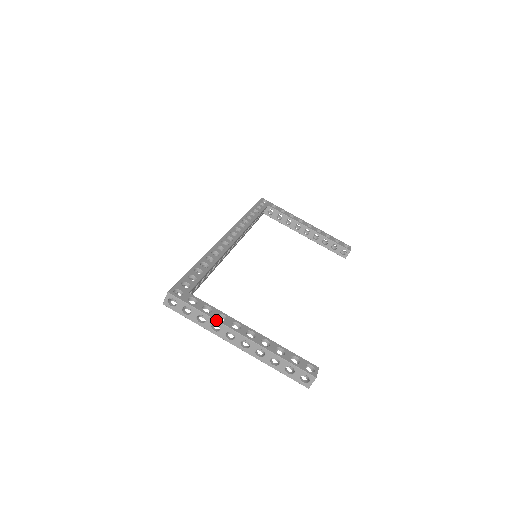
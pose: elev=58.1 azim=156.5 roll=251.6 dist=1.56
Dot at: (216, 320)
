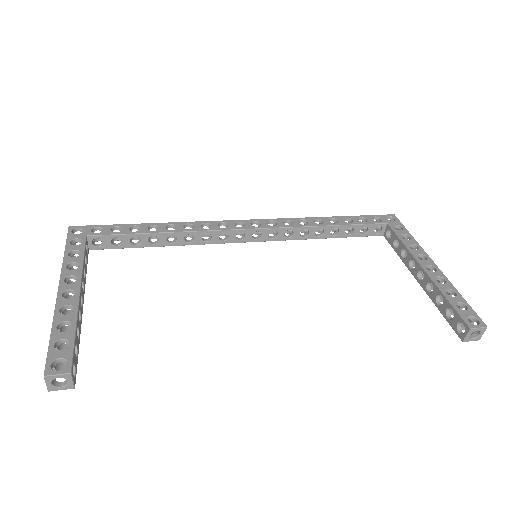
Dot at: (62, 264)
